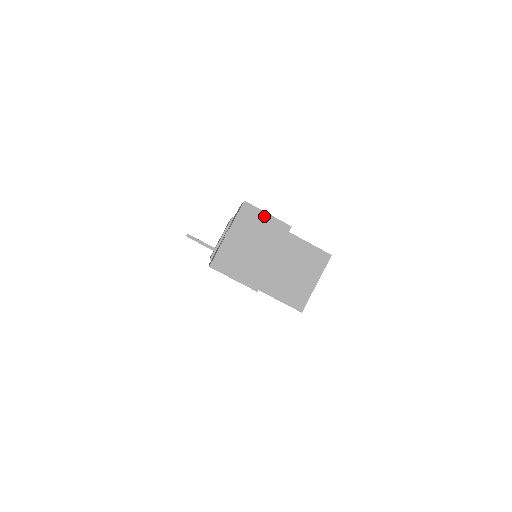
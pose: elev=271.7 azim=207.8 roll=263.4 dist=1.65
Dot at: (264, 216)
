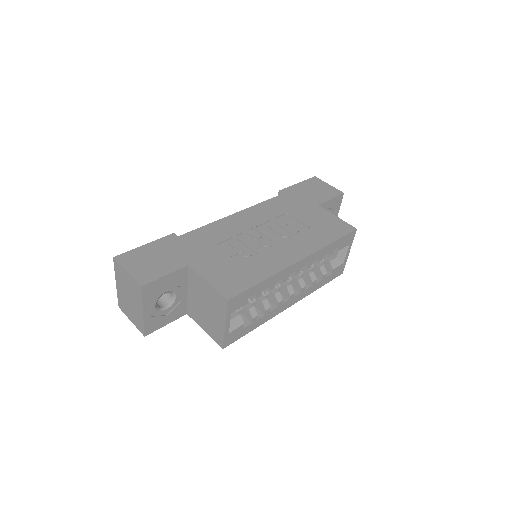
Dot at: (126, 273)
